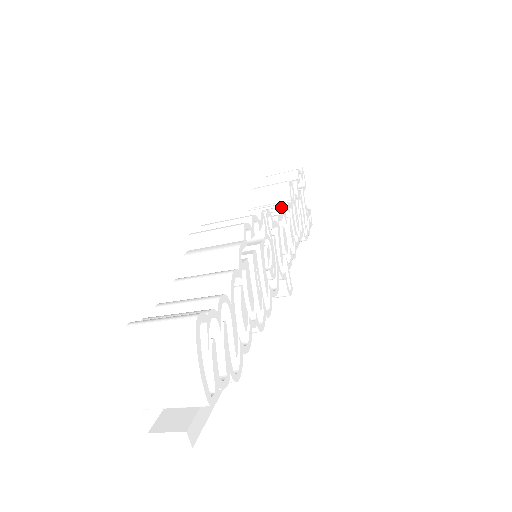
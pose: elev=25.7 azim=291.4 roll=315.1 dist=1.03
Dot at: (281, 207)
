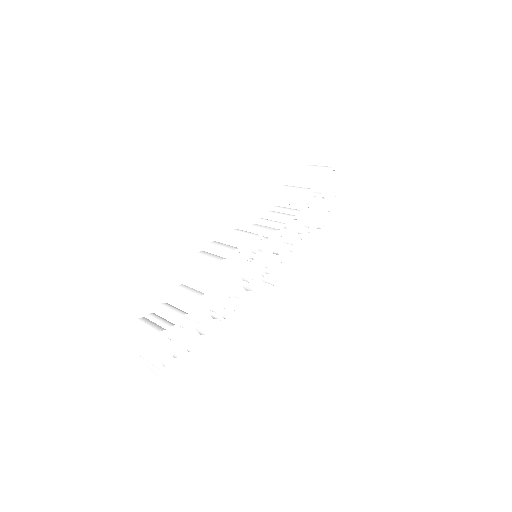
Dot at: (288, 217)
